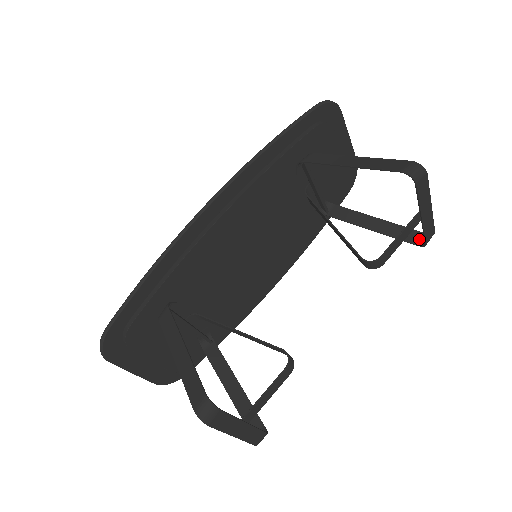
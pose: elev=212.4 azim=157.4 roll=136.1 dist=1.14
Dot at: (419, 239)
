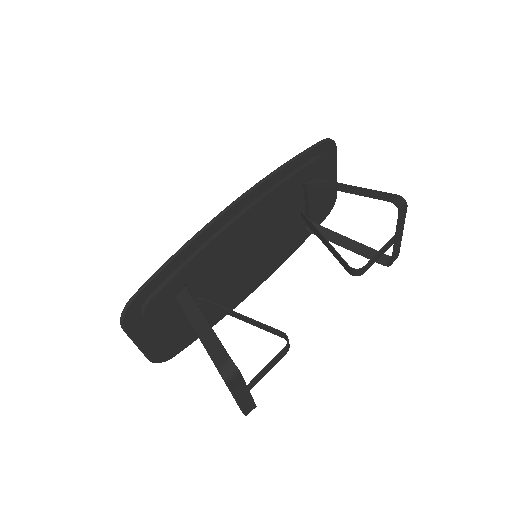
Dot at: (385, 260)
